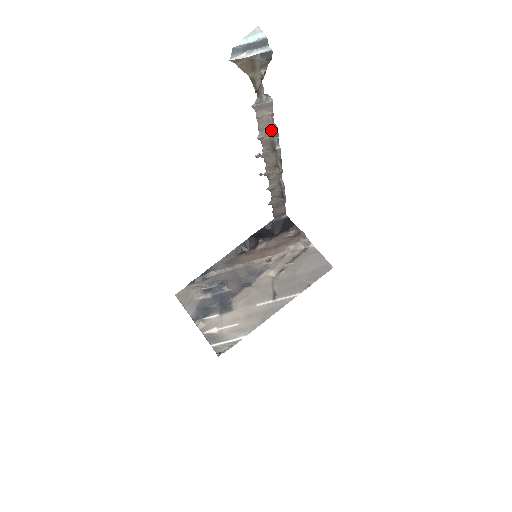
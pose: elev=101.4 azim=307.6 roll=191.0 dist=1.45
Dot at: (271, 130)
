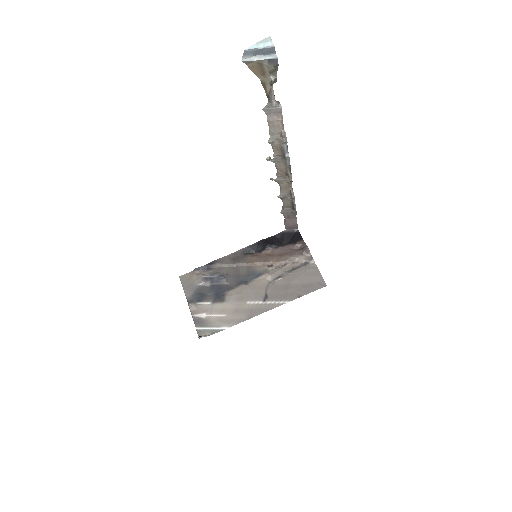
Dot at: (281, 136)
